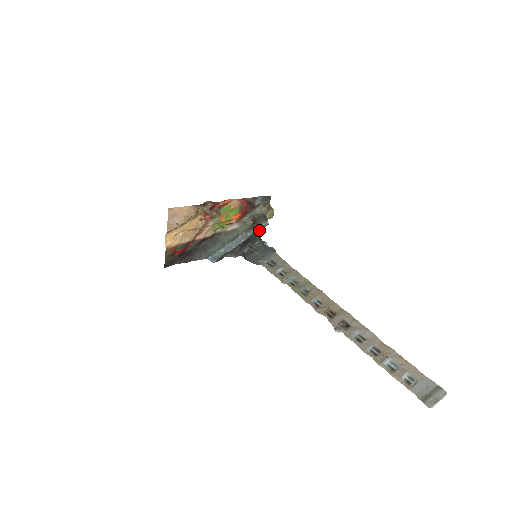
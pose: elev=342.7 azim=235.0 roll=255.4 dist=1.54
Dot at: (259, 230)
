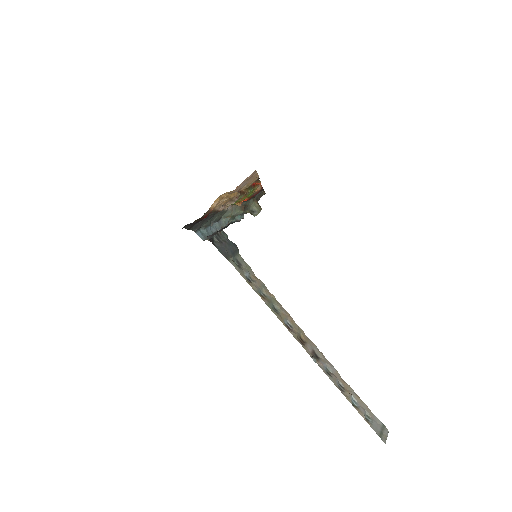
Dot at: (237, 221)
